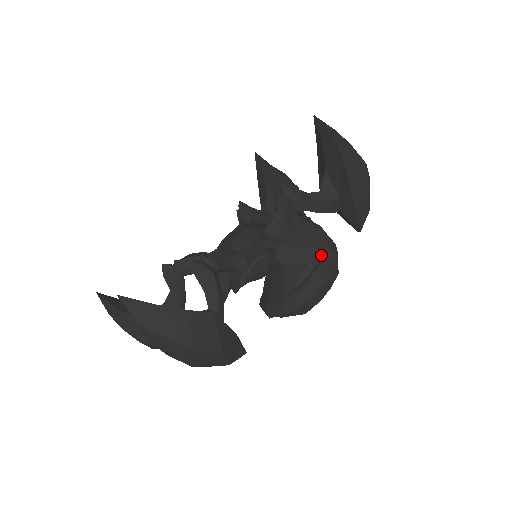
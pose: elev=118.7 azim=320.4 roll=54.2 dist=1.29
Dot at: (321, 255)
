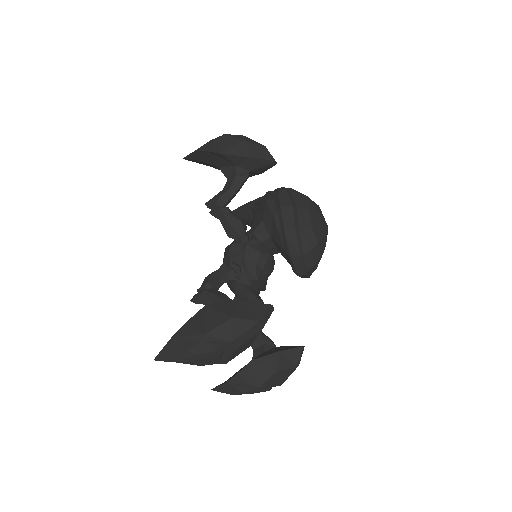
Dot at: (276, 203)
